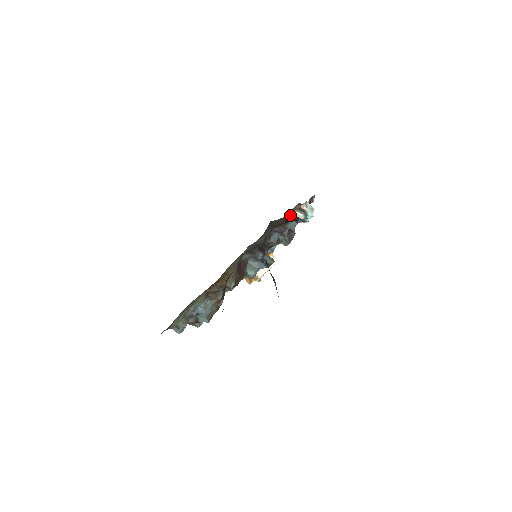
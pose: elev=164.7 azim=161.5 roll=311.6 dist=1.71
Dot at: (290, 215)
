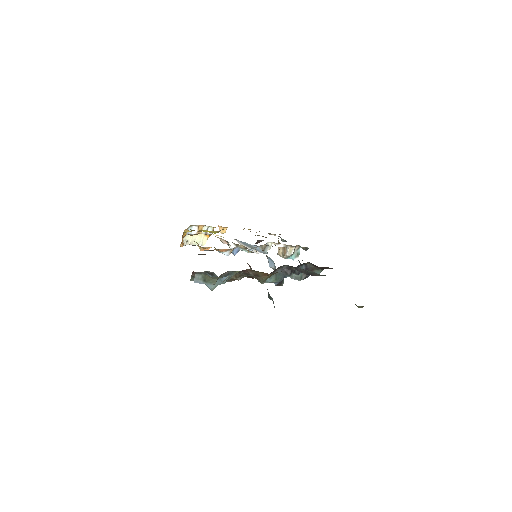
Dot at: occluded
